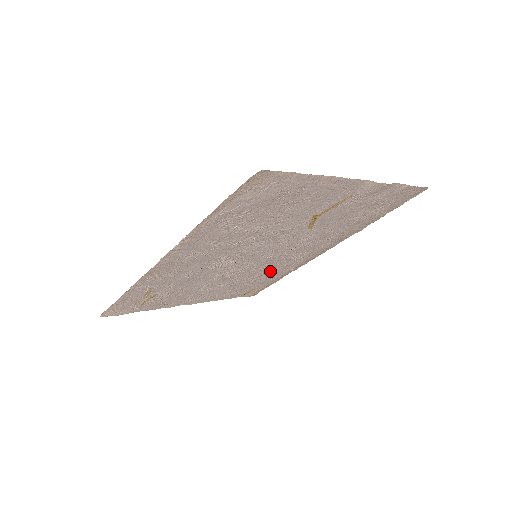
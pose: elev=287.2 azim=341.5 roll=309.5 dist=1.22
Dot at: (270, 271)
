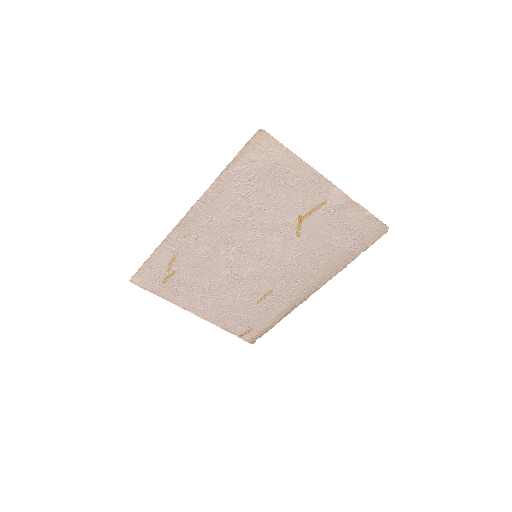
Dot at: (267, 298)
